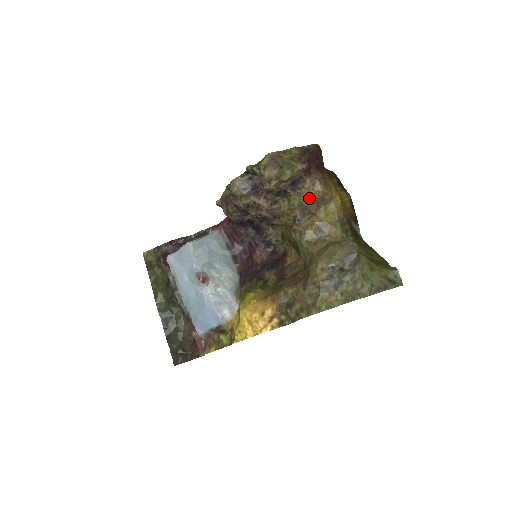
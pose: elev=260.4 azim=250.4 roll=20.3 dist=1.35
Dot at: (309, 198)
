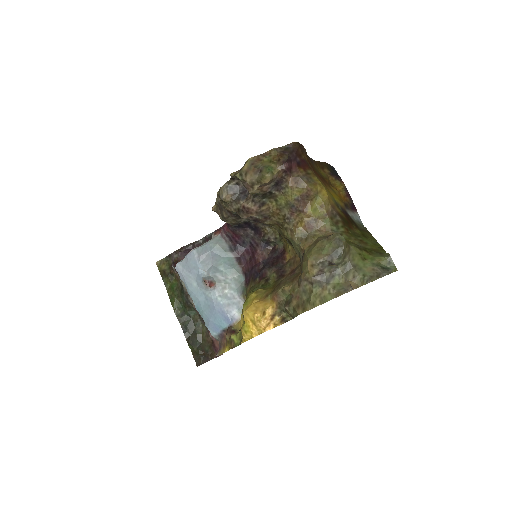
Dot at: (294, 196)
